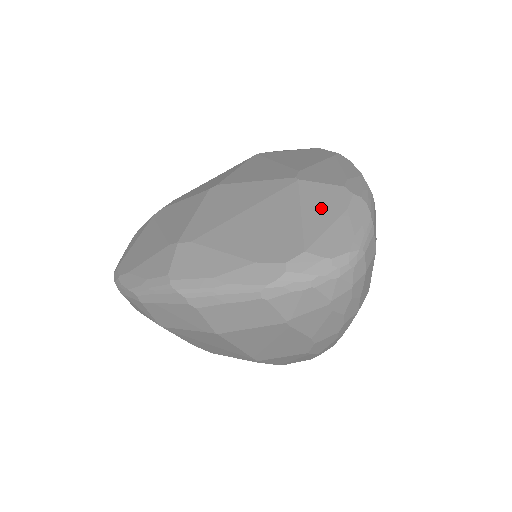
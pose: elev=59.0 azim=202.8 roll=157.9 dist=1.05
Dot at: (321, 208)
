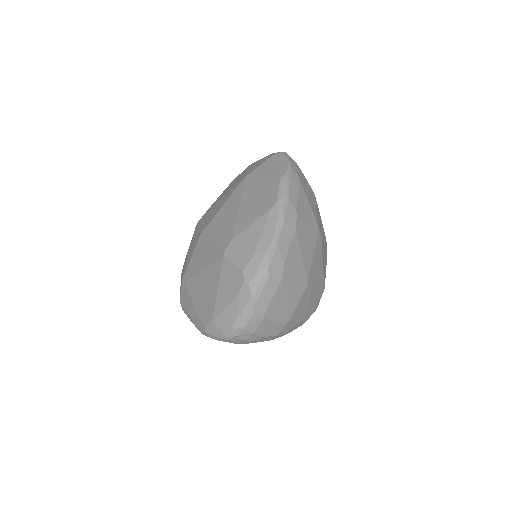
Dot at: (227, 289)
